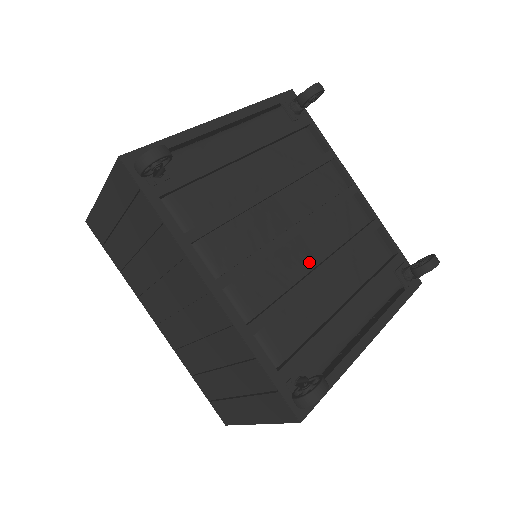
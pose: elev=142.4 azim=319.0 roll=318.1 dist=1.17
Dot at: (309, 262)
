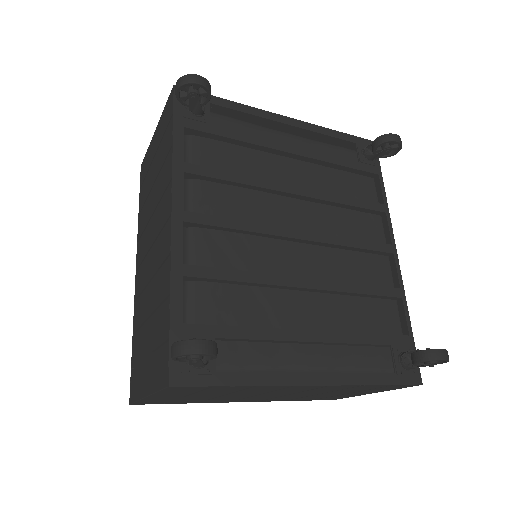
Dot at: (295, 271)
